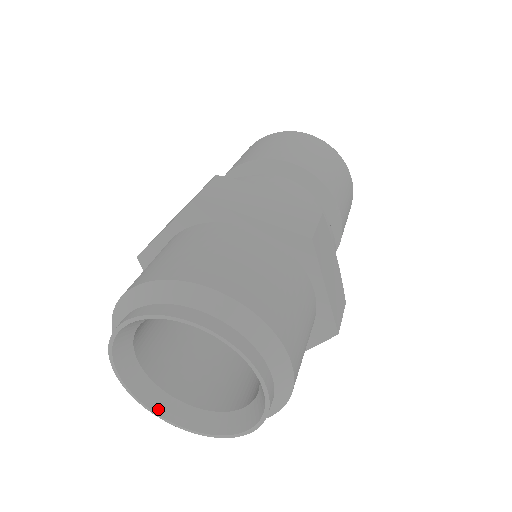
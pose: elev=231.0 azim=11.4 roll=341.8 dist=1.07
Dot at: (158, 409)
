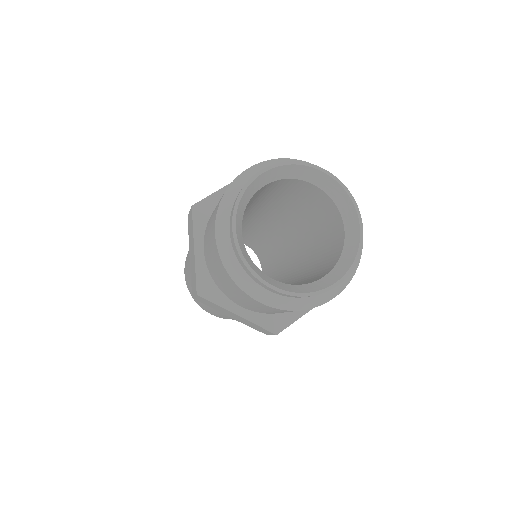
Dot at: (315, 290)
